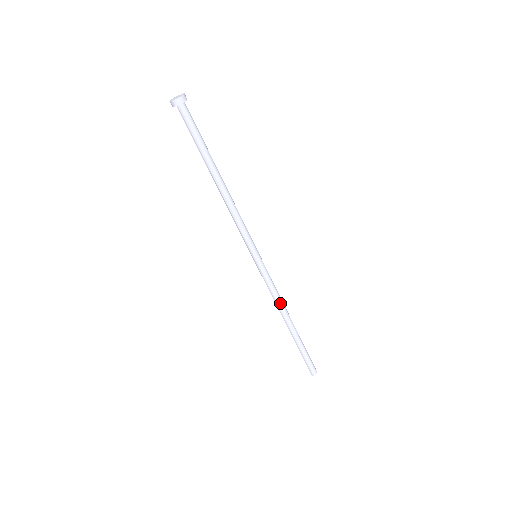
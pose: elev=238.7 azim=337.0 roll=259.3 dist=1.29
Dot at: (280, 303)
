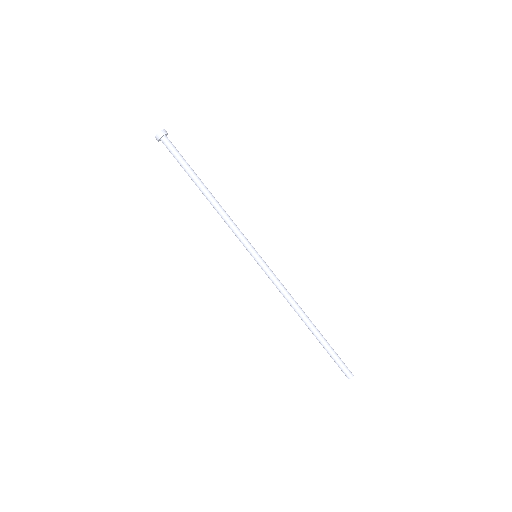
Dot at: (290, 300)
